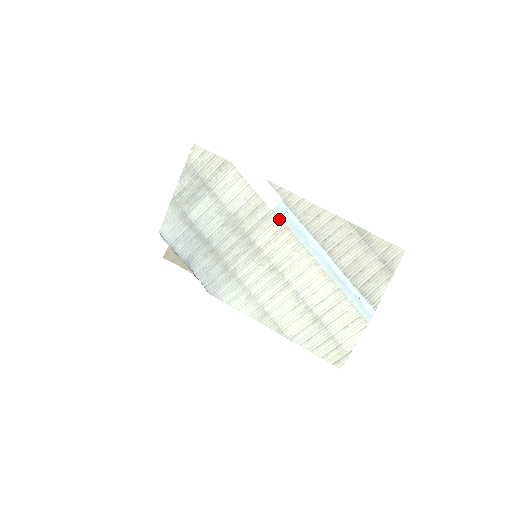
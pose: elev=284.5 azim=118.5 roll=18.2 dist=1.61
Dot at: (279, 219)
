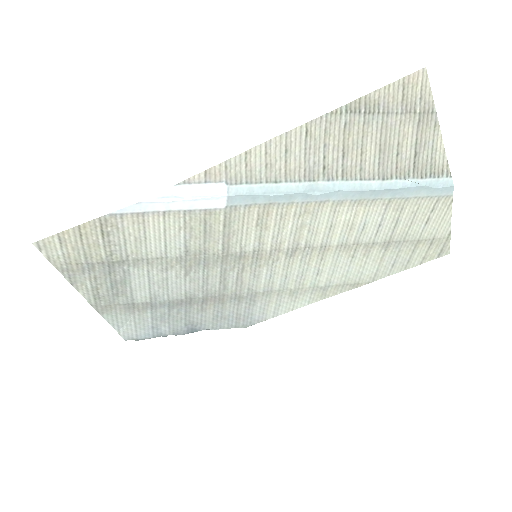
Dot at: (246, 207)
